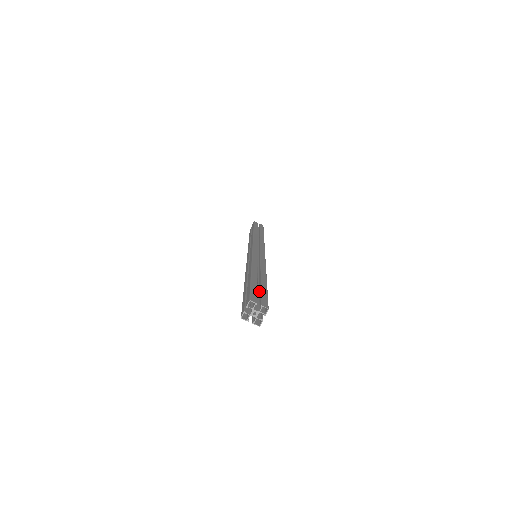
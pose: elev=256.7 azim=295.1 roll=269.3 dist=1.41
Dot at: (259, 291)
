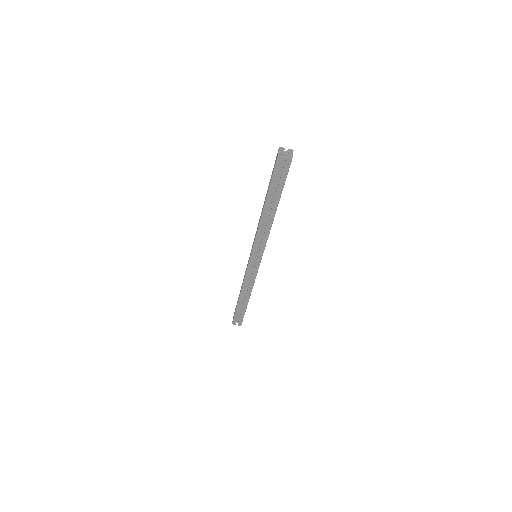
Dot at: occluded
